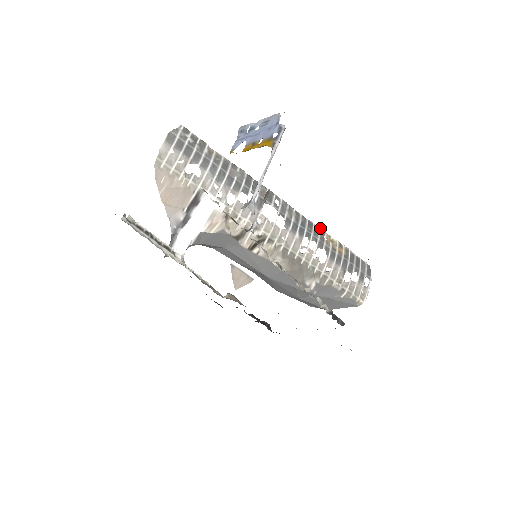
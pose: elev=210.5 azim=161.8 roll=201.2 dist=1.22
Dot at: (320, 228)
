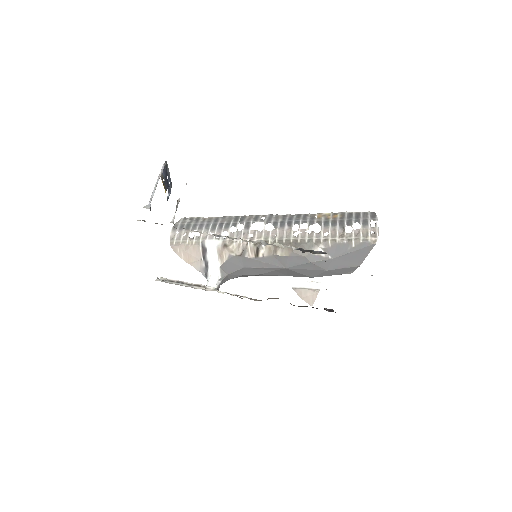
Dot at: (310, 214)
